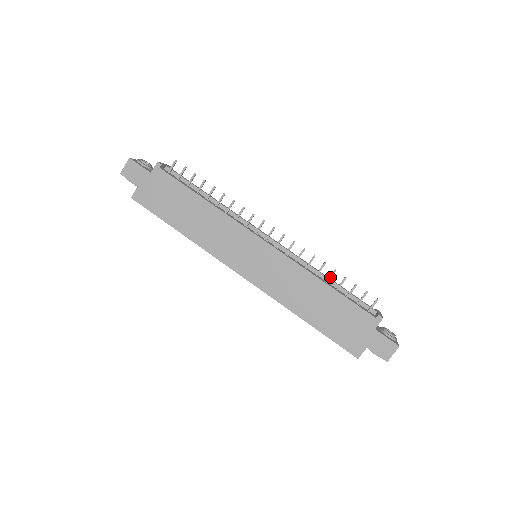
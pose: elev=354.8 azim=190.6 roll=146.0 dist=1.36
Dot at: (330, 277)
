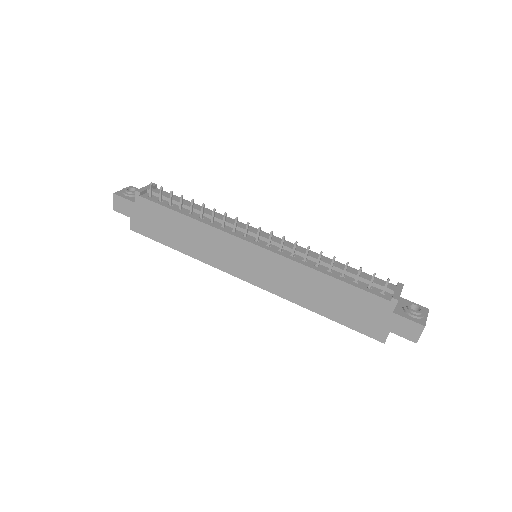
Dot at: (331, 266)
